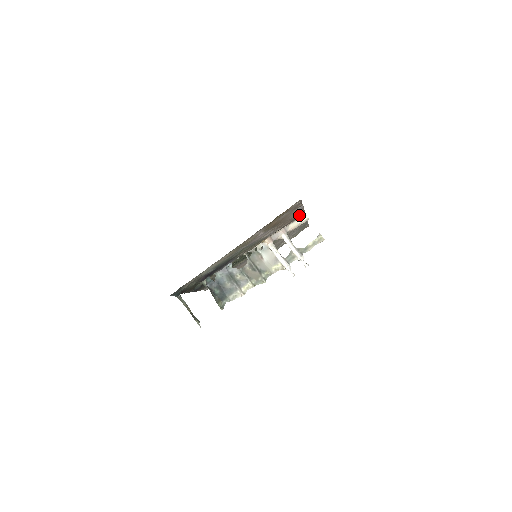
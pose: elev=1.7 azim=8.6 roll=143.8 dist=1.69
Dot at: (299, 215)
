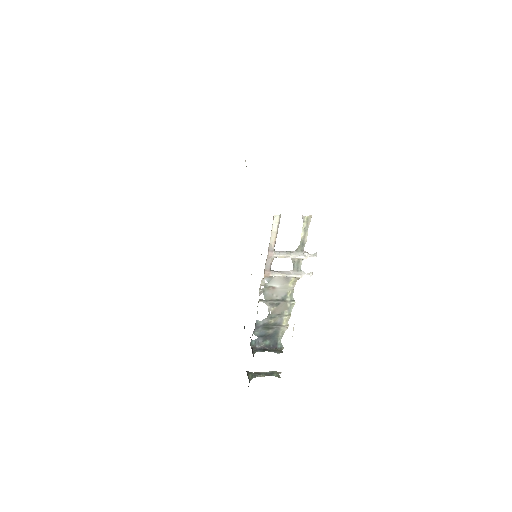
Dot at: occluded
